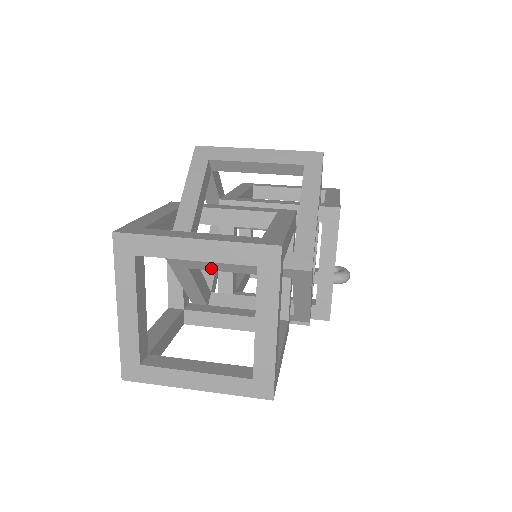
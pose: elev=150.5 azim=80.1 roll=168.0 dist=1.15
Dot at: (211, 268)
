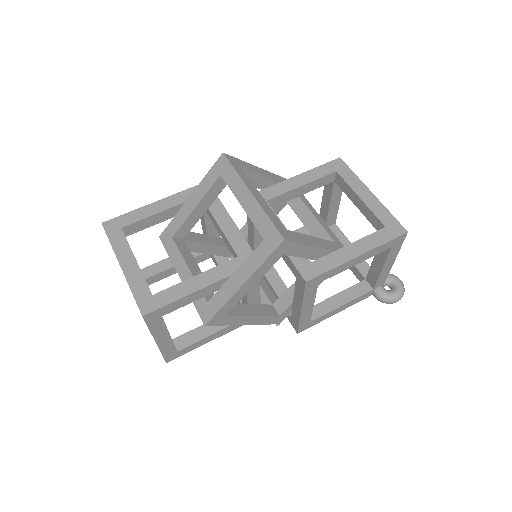
Dot at: occluded
